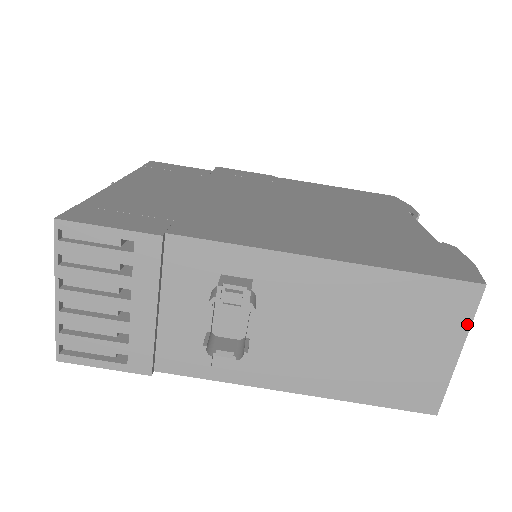
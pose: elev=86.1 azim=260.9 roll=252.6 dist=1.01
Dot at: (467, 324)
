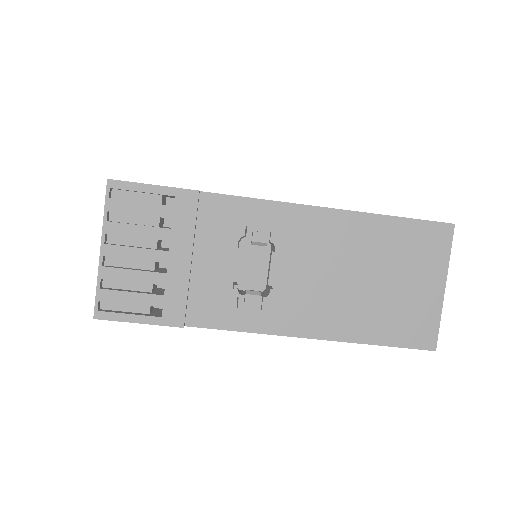
Dot at: (446, 260)
